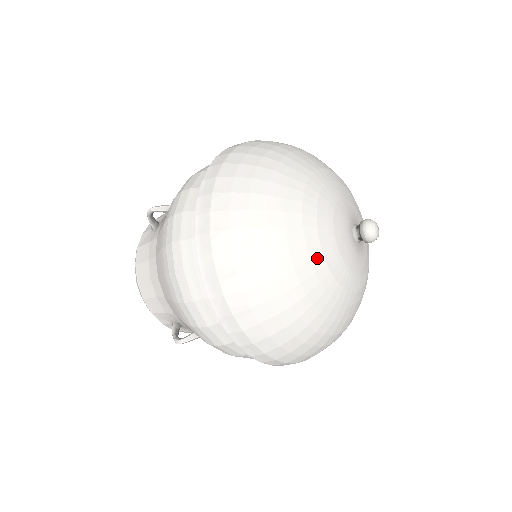
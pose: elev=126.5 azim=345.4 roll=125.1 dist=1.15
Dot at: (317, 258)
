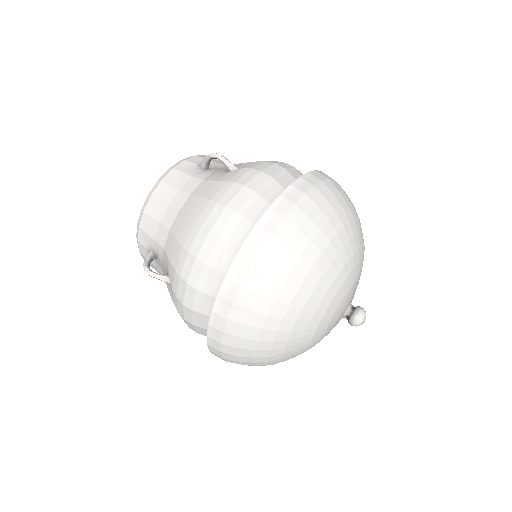
Dot at: (320, 312)
